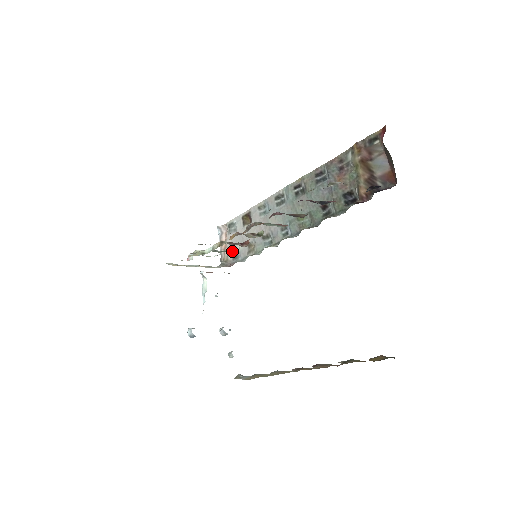
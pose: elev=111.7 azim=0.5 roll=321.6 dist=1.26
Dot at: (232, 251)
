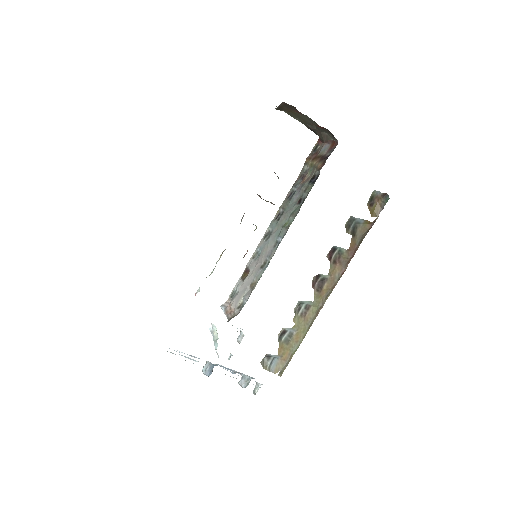
Dot at: (237, 306)
